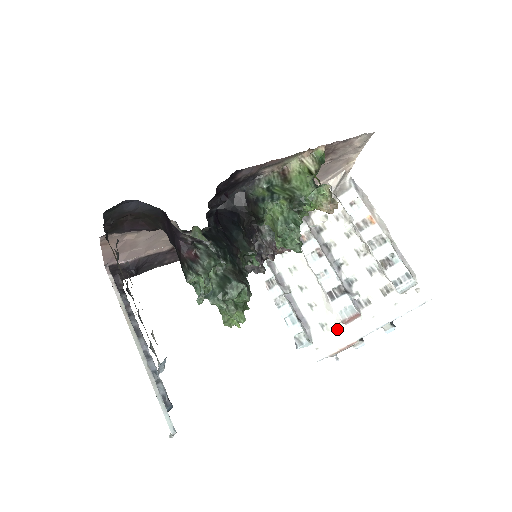
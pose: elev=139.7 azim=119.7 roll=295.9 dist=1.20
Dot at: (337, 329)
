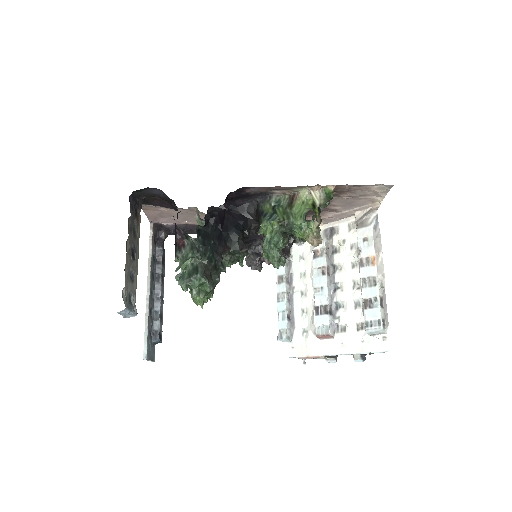
Dot at: (312, 339)
